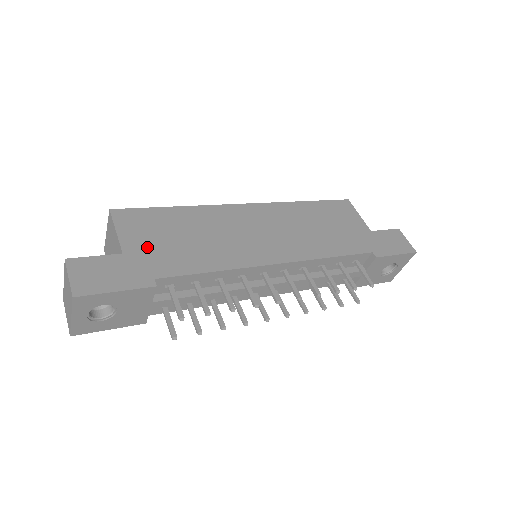
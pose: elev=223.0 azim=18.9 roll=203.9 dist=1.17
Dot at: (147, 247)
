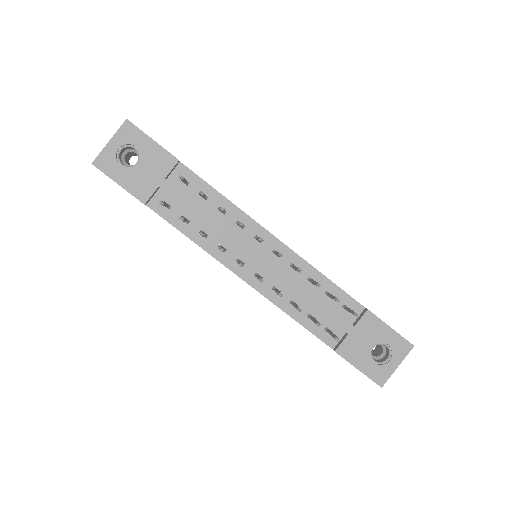
Dot at: occluded
